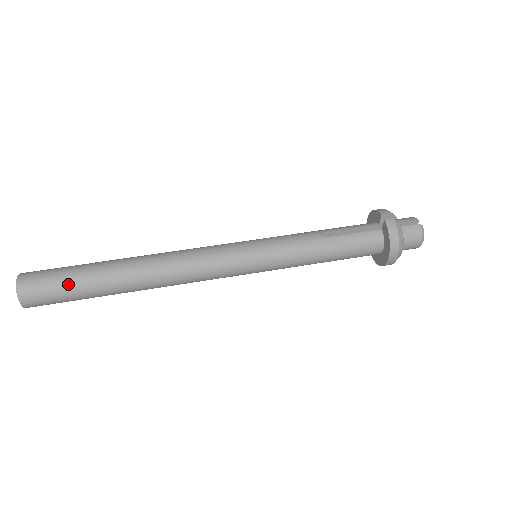
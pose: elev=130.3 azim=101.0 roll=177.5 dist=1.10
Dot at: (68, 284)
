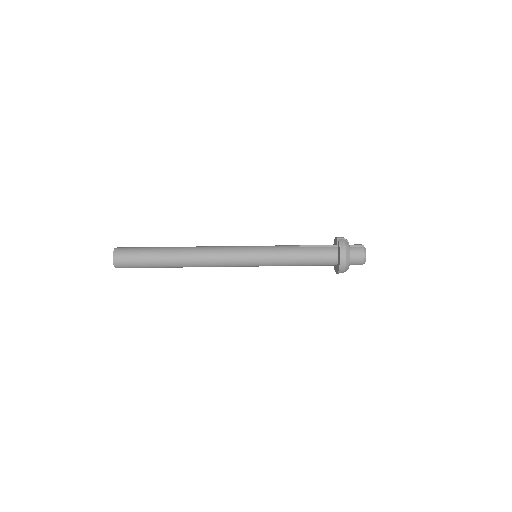
Dot at: (142, 254)
